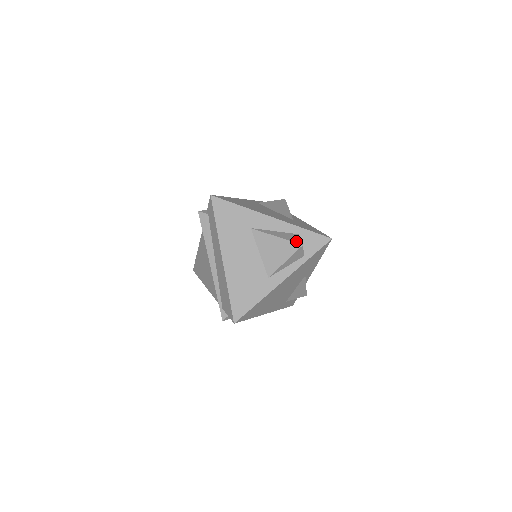
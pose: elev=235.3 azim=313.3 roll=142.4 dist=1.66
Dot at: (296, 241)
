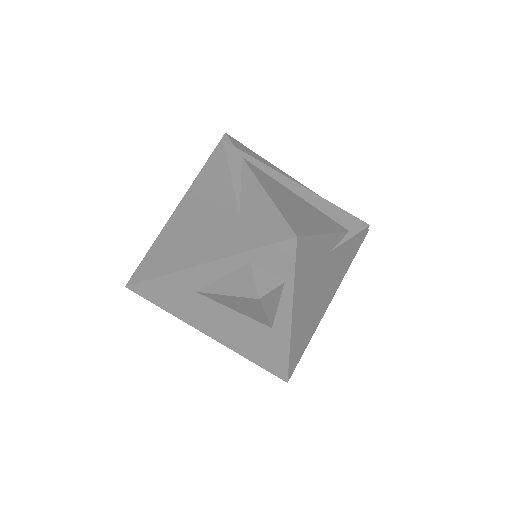
Dot at: (249, 293)
